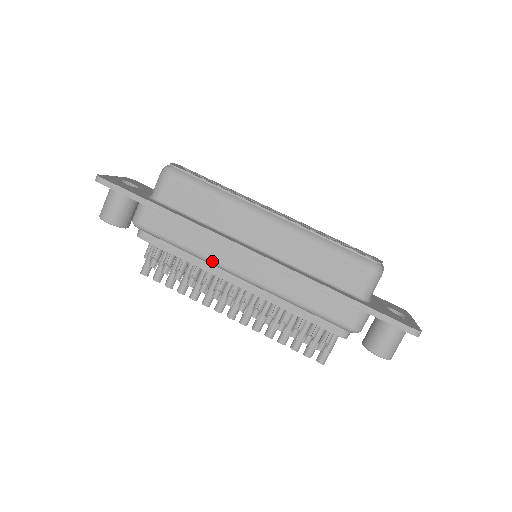
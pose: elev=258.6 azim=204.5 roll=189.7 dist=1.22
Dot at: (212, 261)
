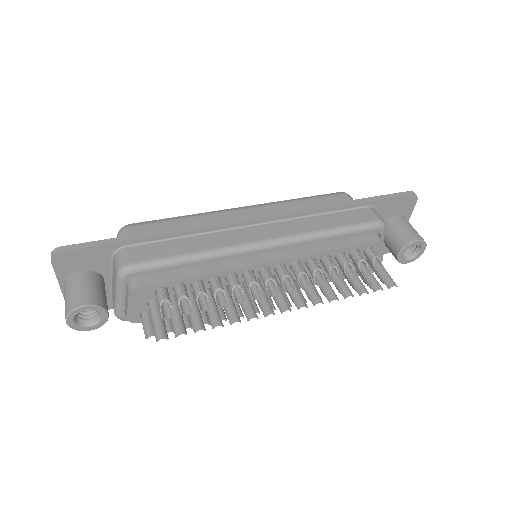
Dot at: (228, 248)
